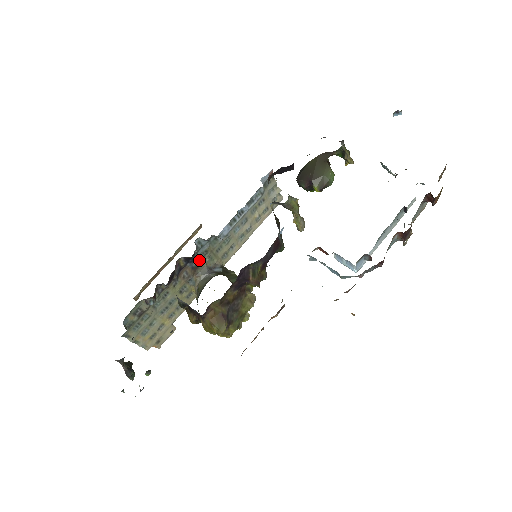
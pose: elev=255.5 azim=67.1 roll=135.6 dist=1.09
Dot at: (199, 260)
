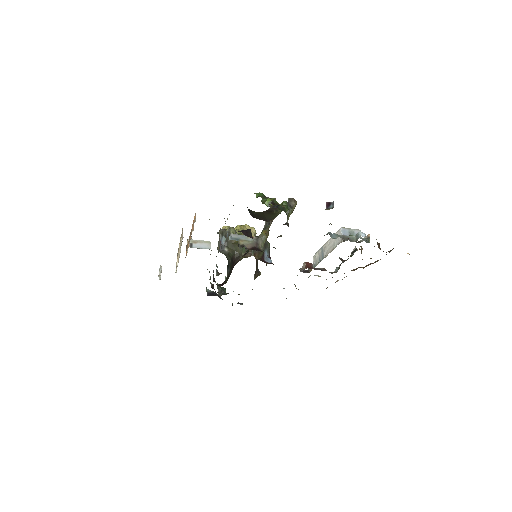
Dot at: occluded
